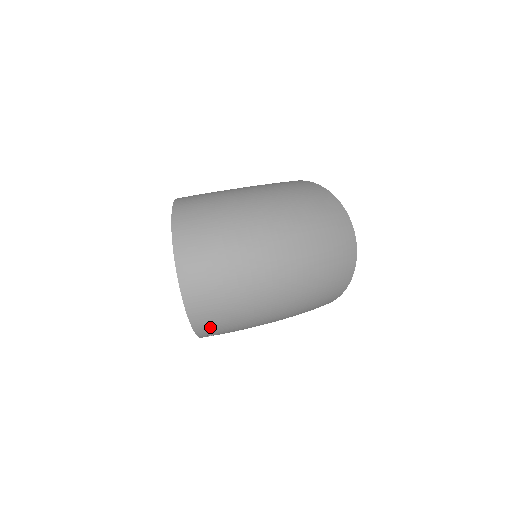
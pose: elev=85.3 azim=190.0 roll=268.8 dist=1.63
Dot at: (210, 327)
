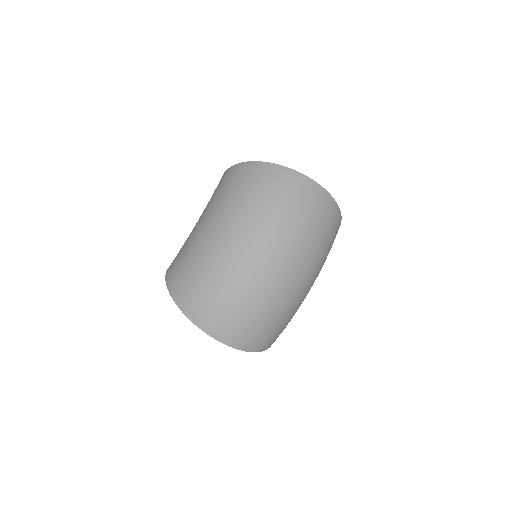
Dot at: (273, 340)
